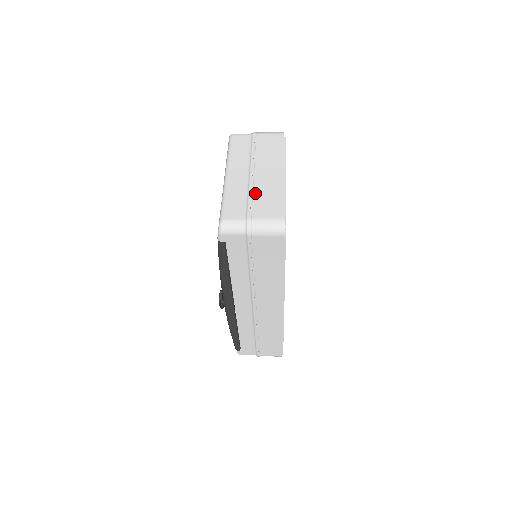
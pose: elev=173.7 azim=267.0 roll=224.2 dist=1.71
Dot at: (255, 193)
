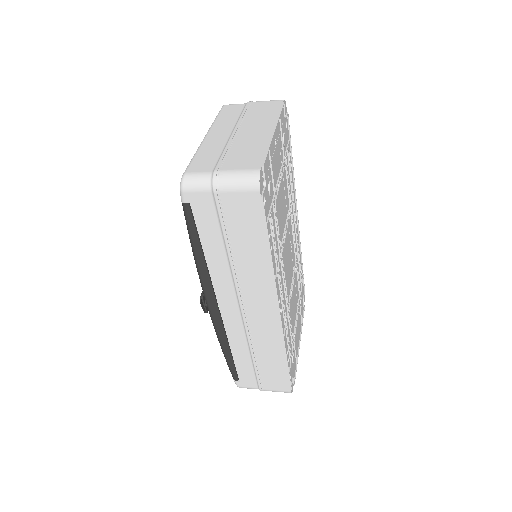
Dot at: (232, 148)
